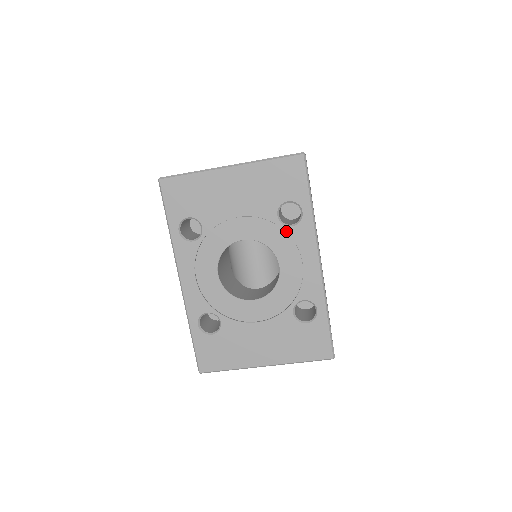
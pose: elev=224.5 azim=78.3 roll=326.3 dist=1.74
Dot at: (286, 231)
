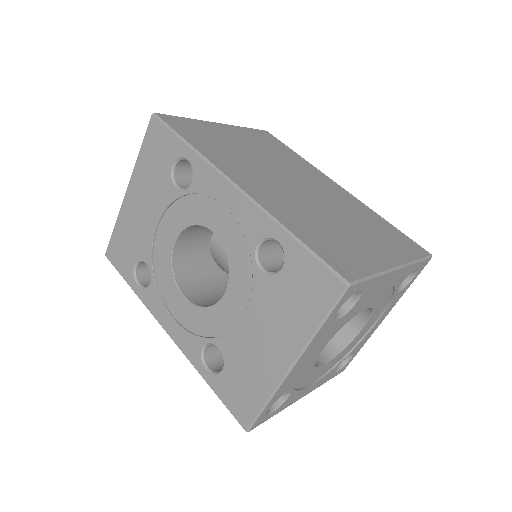
Dot at: (191, 193)
